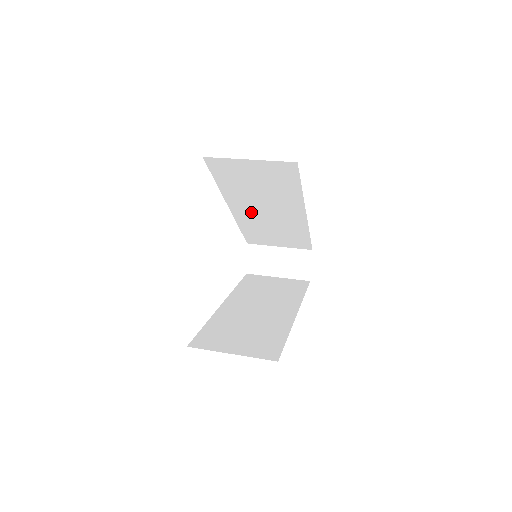
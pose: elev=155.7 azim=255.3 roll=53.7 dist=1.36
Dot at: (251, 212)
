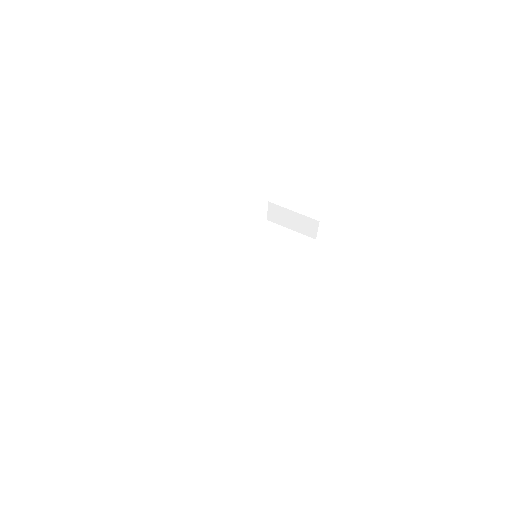
Dot at: occluded
